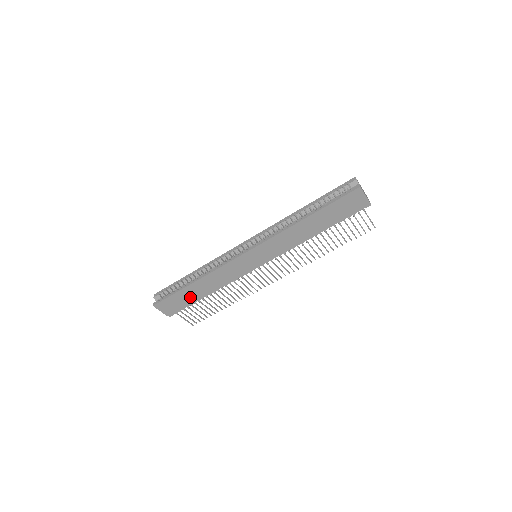
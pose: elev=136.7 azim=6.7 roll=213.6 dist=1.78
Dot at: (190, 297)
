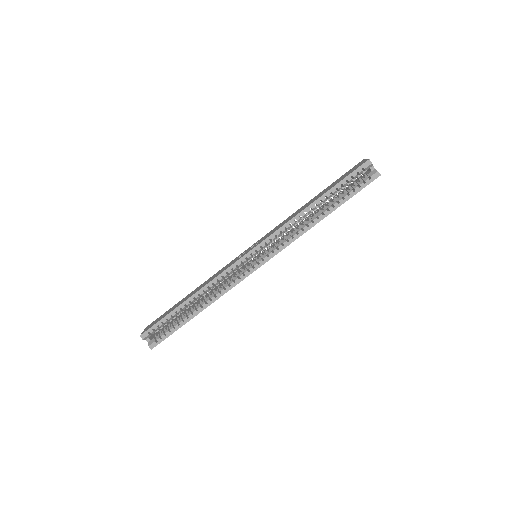
Dot at: occluded
